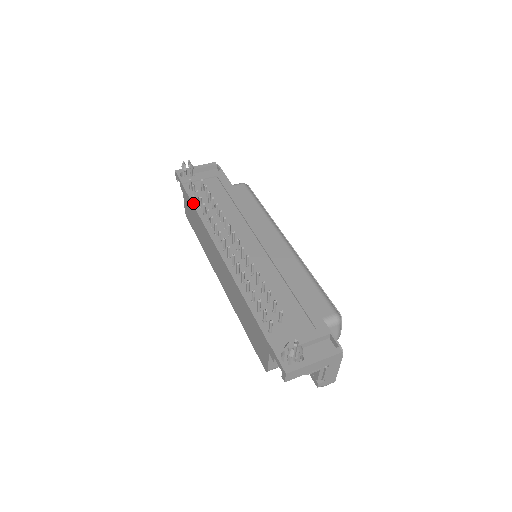
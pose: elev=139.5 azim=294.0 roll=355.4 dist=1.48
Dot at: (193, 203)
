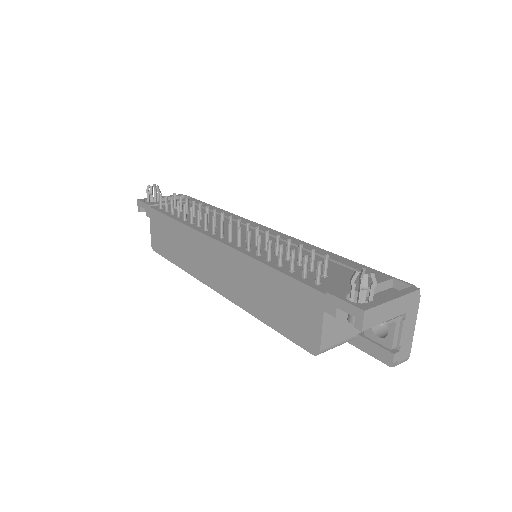
Dot at: (168, 215)
